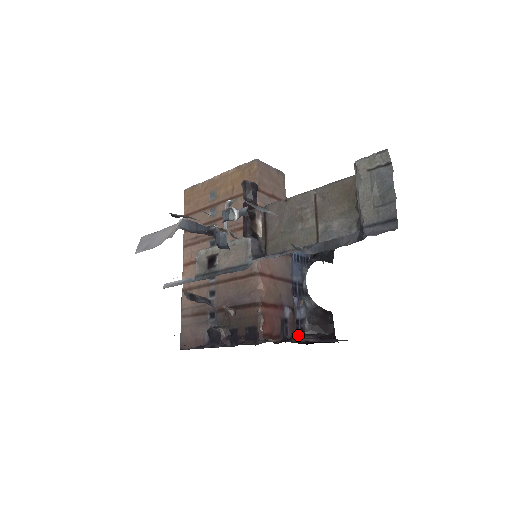
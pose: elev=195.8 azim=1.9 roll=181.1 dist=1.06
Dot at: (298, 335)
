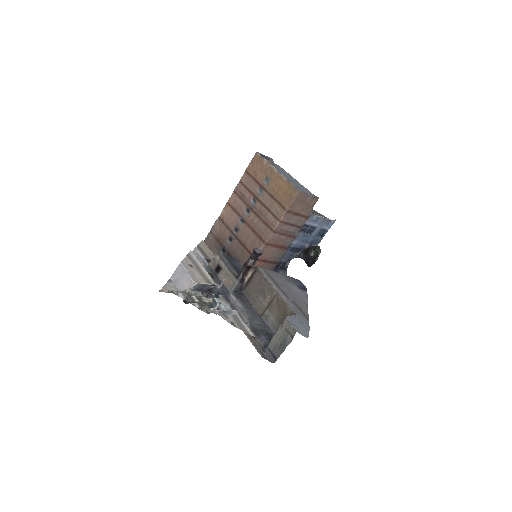
Dot at: occluded
